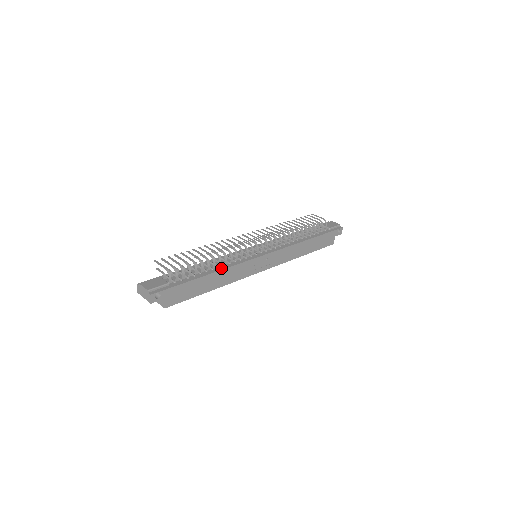
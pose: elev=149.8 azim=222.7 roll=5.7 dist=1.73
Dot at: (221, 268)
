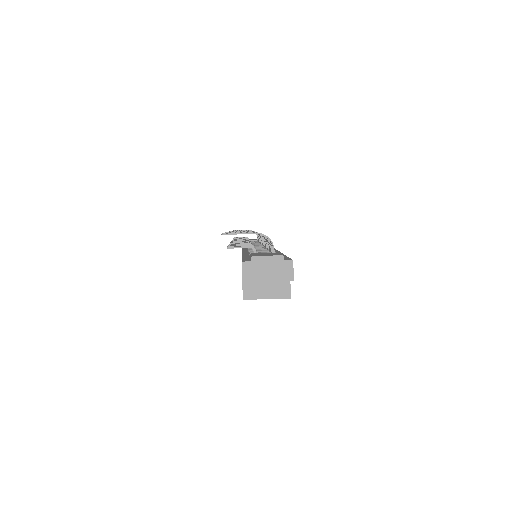
Dot at: occluded
